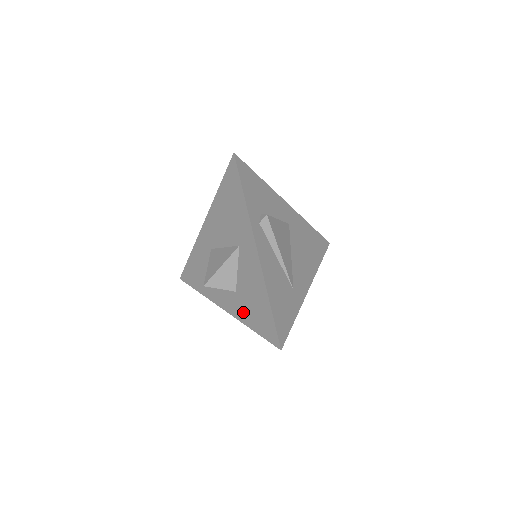
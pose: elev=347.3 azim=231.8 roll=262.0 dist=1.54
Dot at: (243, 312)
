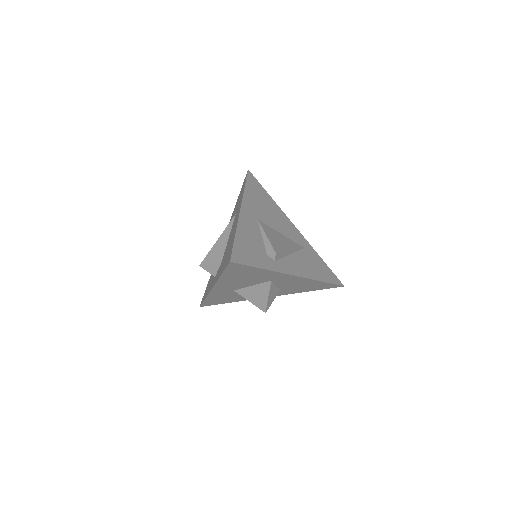
Dot at: (295, 291)
